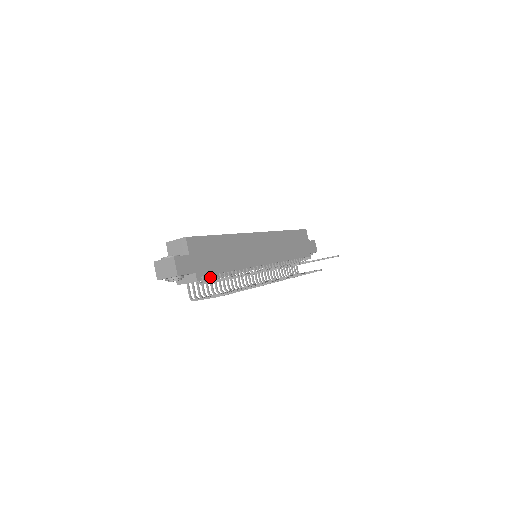
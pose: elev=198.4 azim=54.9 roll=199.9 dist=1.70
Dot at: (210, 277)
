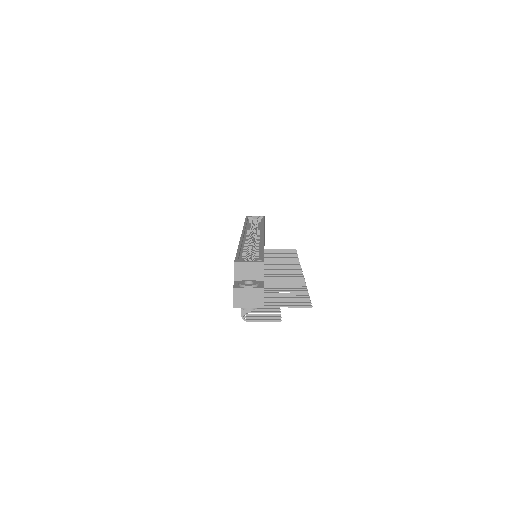
Dot at: occluded
